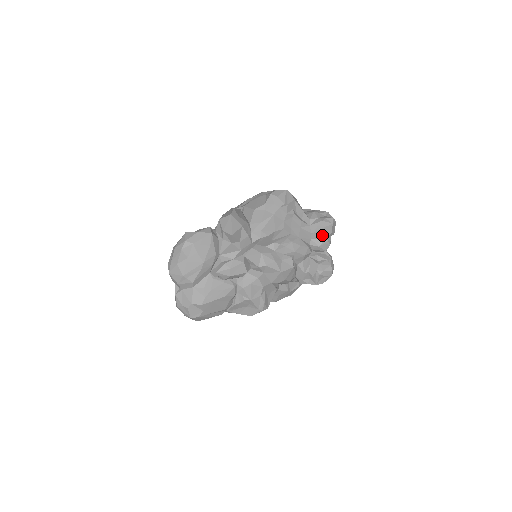
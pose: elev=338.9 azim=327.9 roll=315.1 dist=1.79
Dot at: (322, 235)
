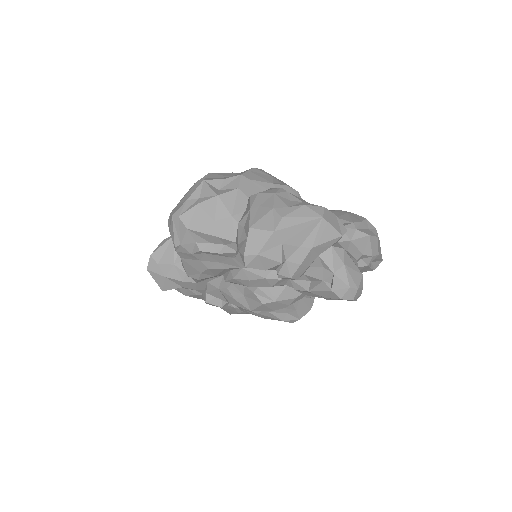
Dot at: occluded
